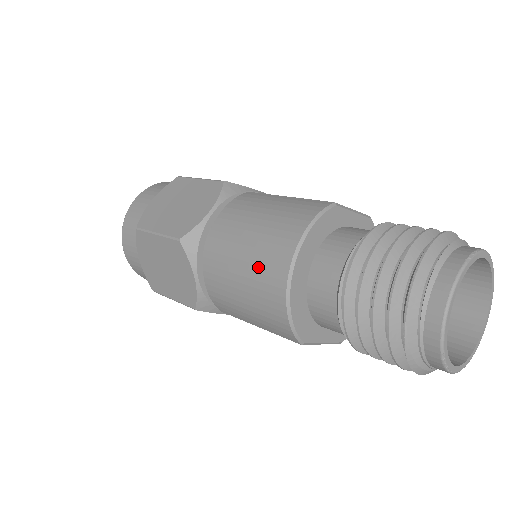
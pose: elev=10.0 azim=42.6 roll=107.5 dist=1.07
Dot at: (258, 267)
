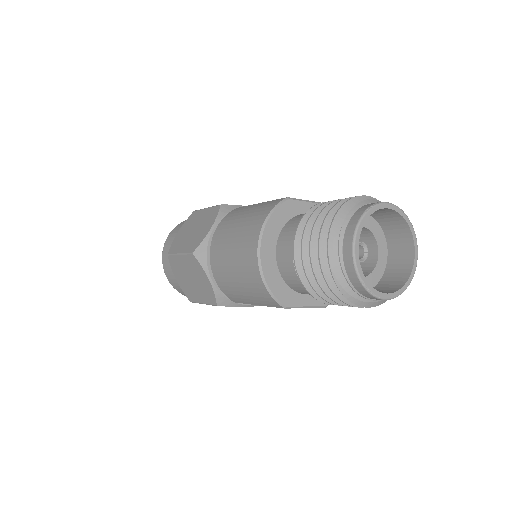
Dot at: (240, 256)
